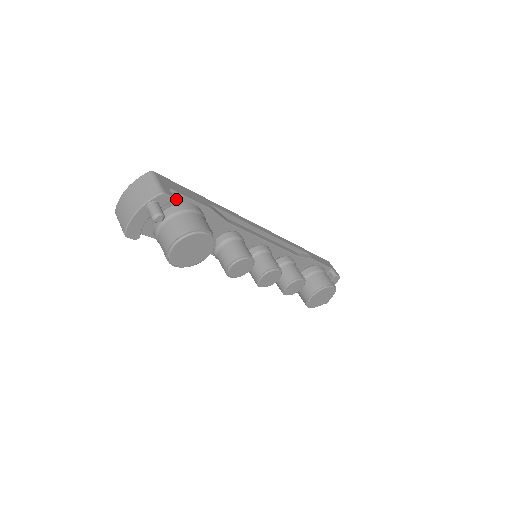
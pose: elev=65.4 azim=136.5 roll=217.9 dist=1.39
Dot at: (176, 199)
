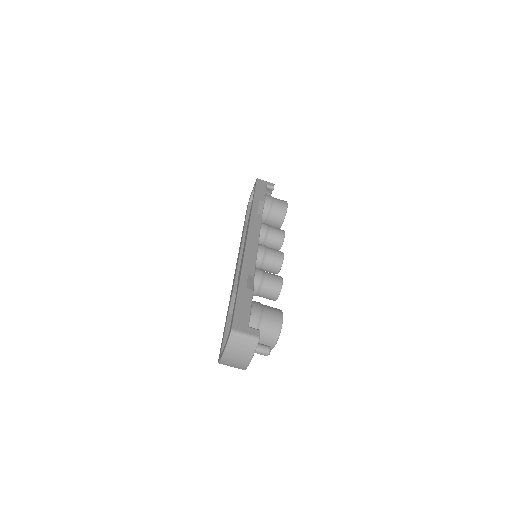
Dot at: occluded
